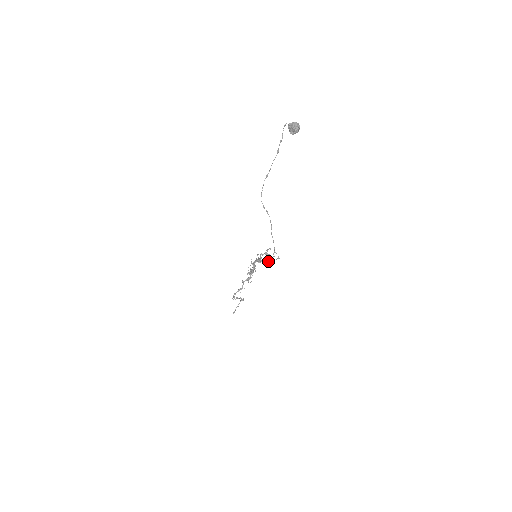
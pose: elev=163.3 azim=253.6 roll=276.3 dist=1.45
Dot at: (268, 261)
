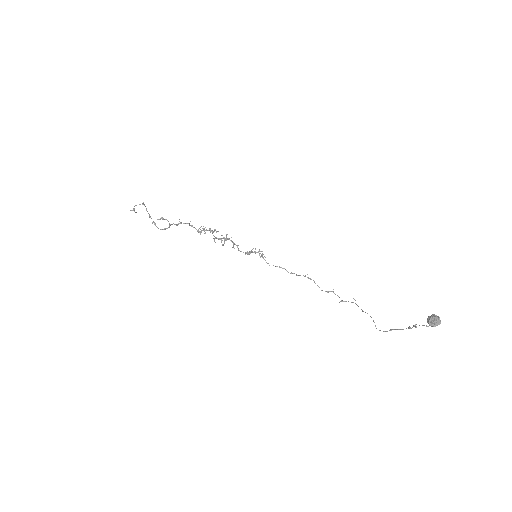
Dot at: occluded
